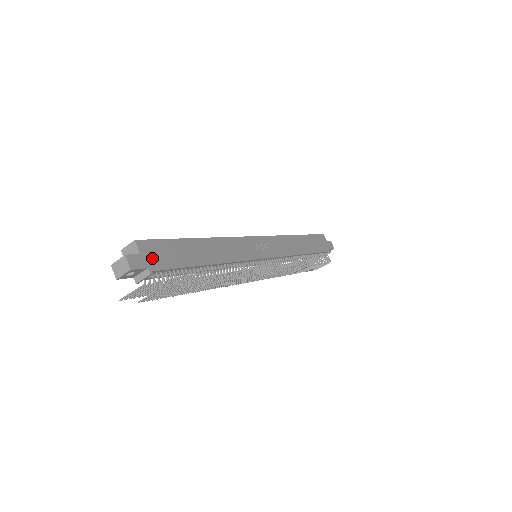
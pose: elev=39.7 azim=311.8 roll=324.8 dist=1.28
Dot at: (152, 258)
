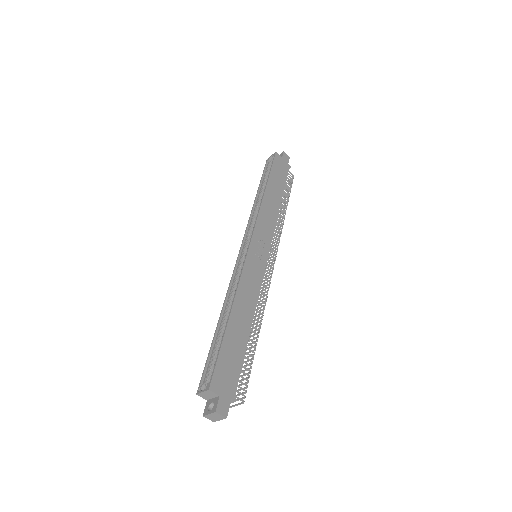
Dot at: (226, 386)
